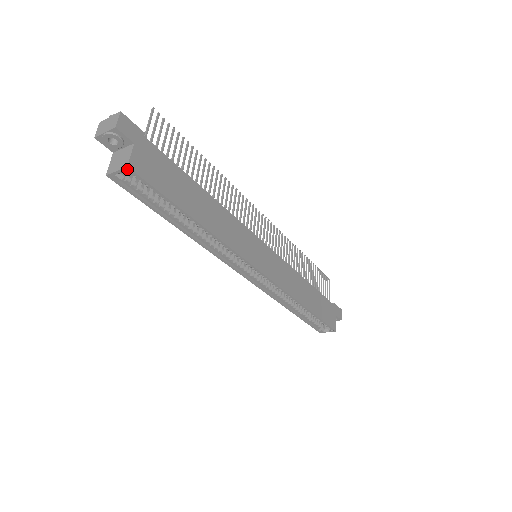
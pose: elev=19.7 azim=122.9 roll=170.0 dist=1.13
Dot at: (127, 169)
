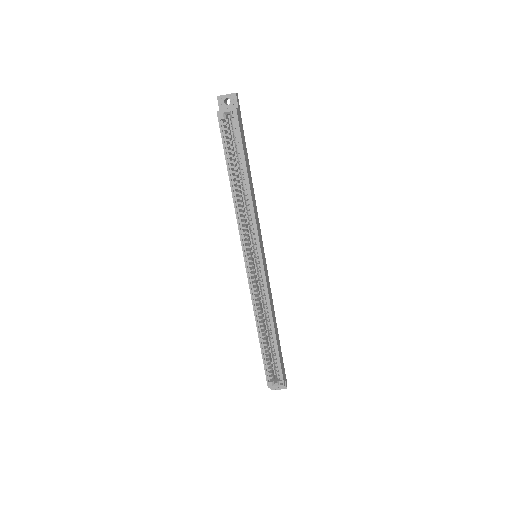
Dot at: (234, 110)
